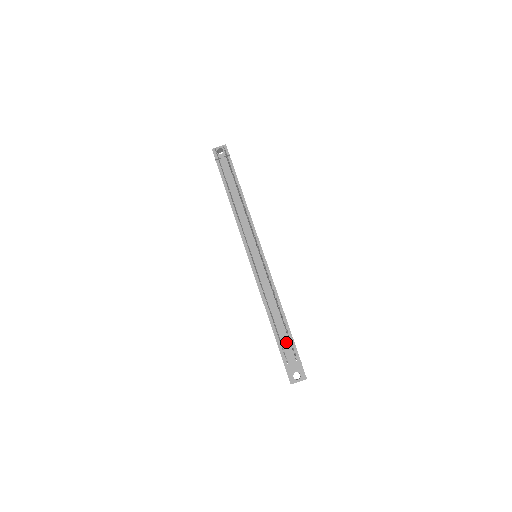
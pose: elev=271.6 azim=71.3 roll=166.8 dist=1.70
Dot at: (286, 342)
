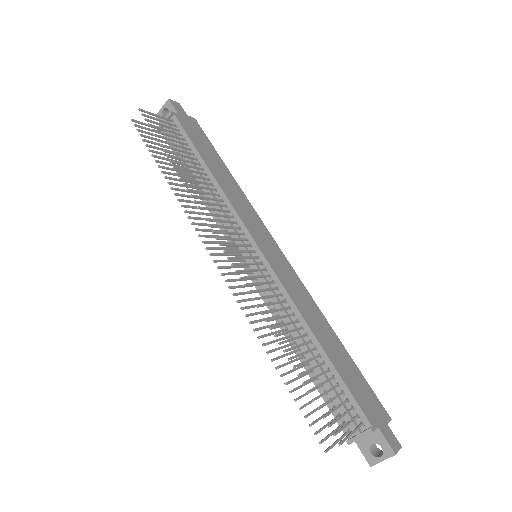
Dot at: occluded
